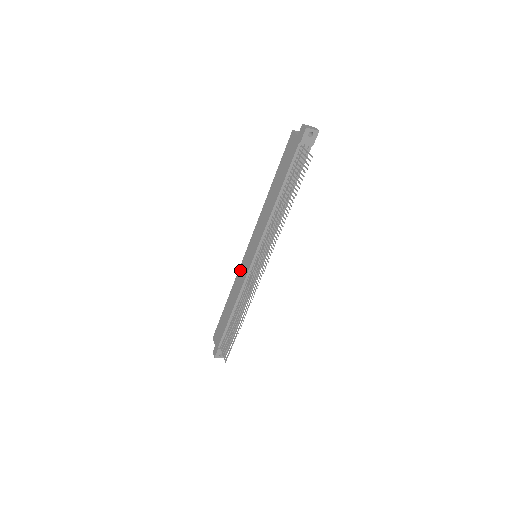
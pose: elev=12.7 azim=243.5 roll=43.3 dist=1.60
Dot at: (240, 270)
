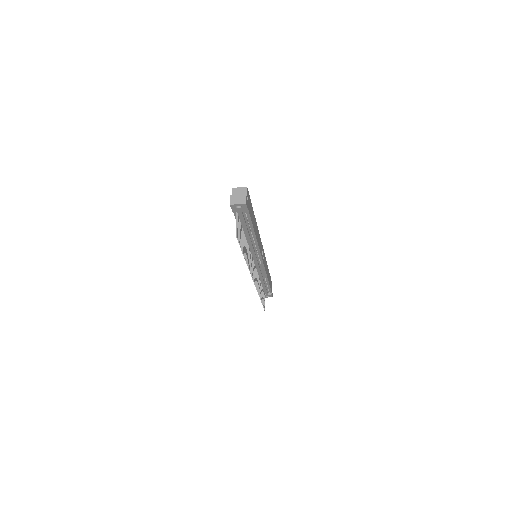
Dot at: occluded
